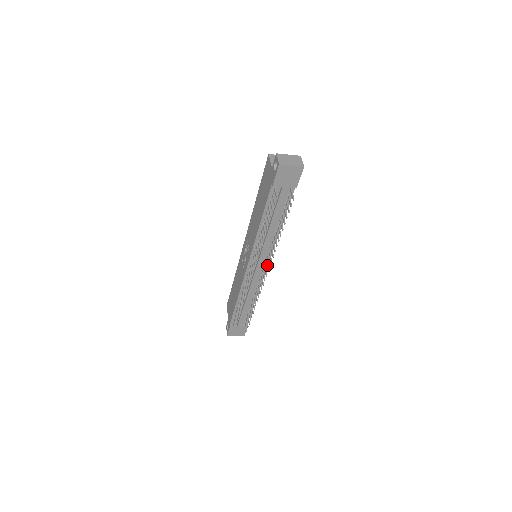
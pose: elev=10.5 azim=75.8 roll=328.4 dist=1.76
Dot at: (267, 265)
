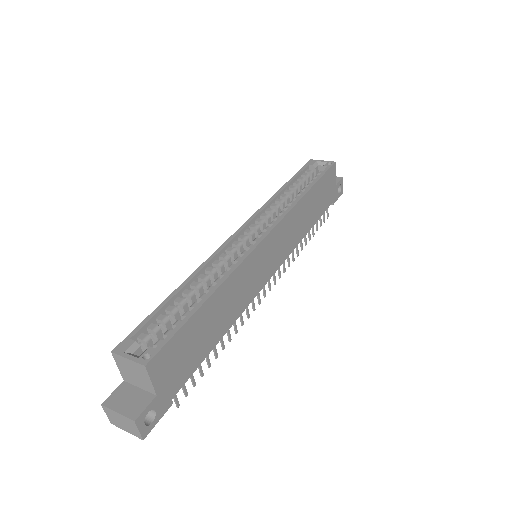
Dot at: (263, 289)
